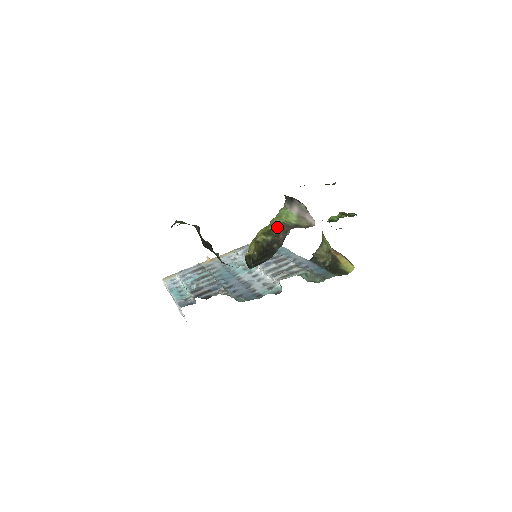
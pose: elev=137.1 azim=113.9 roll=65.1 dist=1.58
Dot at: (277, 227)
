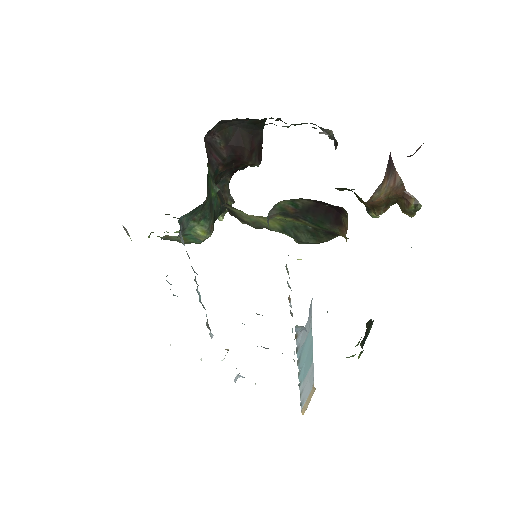
Dot at: occluded
